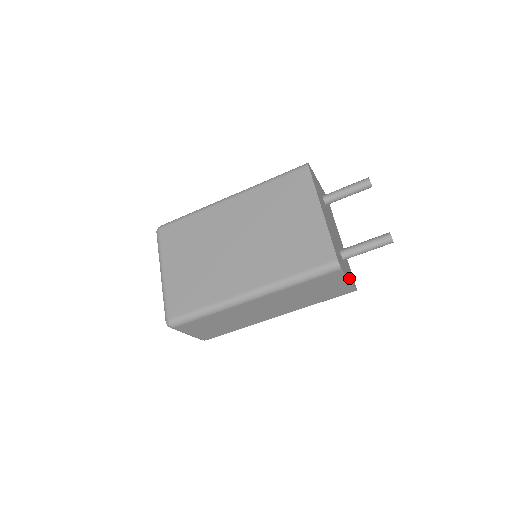
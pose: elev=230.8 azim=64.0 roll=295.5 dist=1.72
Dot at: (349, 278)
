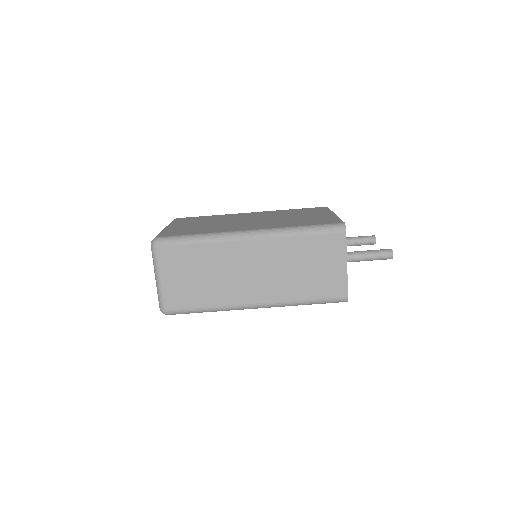
Dot at: (346, 267)
